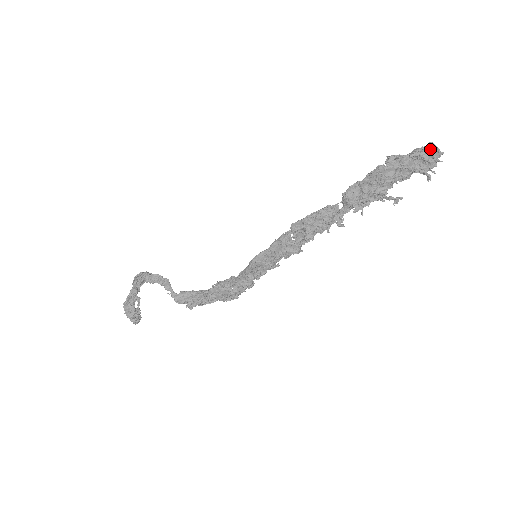
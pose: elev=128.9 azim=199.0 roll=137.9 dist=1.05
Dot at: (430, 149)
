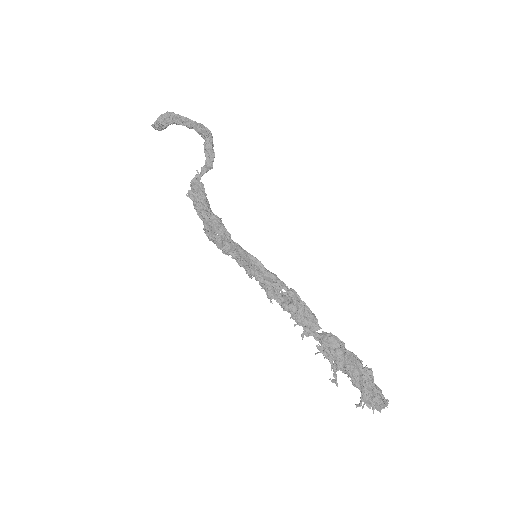
Dot at: (383, 402)
